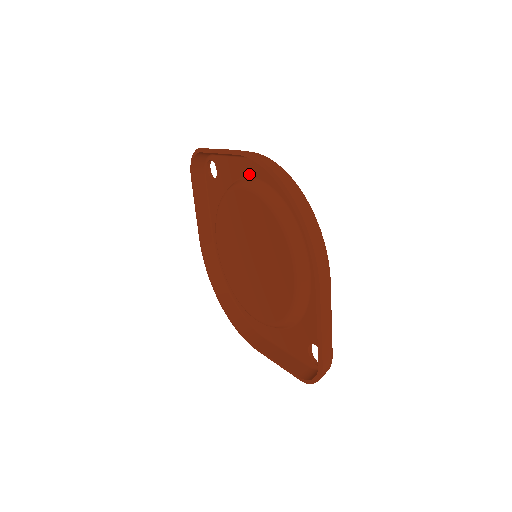
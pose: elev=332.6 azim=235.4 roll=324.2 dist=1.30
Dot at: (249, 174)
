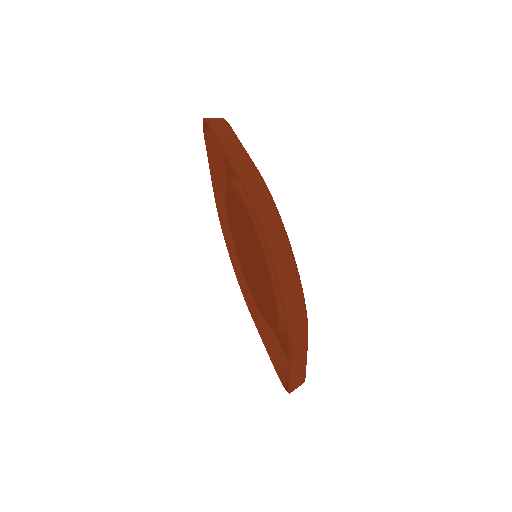
Dot at: occluded
